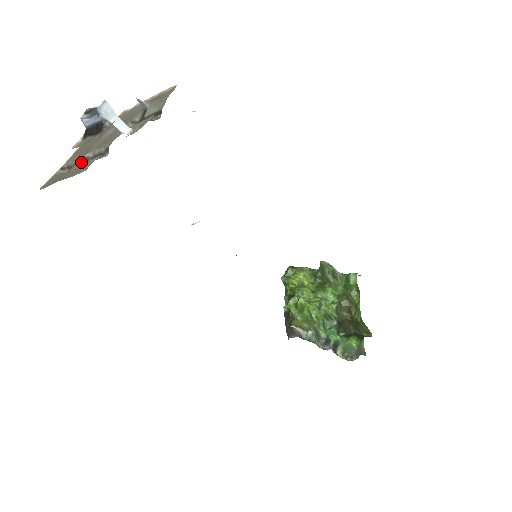
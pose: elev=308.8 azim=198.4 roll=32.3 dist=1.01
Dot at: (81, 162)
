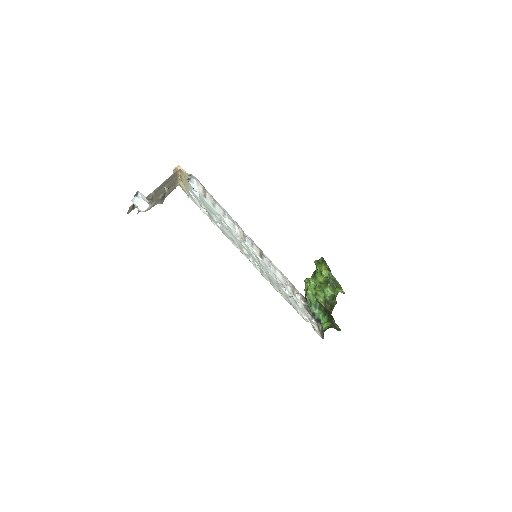
Dot at: occluded
